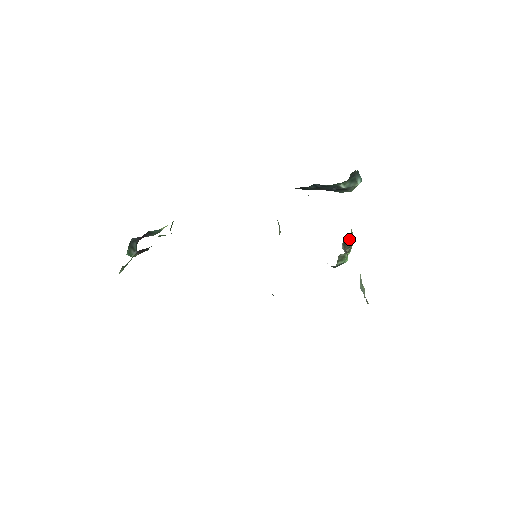
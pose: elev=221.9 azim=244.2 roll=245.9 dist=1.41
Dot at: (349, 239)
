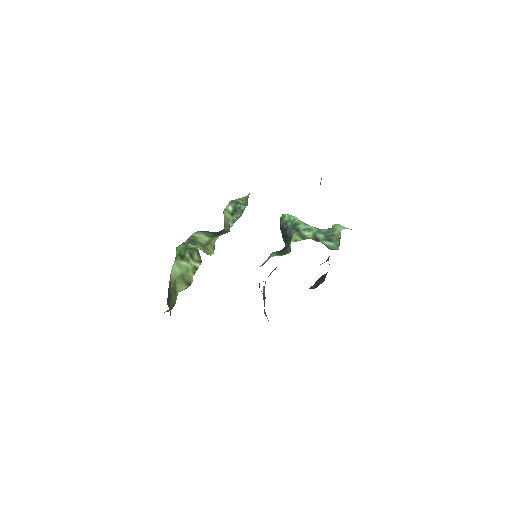
Dot at: occluded
